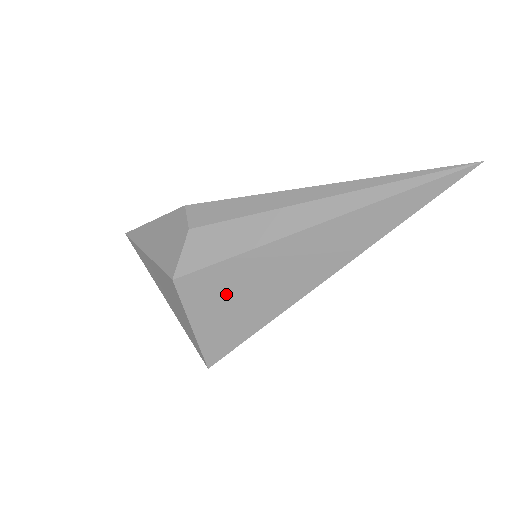
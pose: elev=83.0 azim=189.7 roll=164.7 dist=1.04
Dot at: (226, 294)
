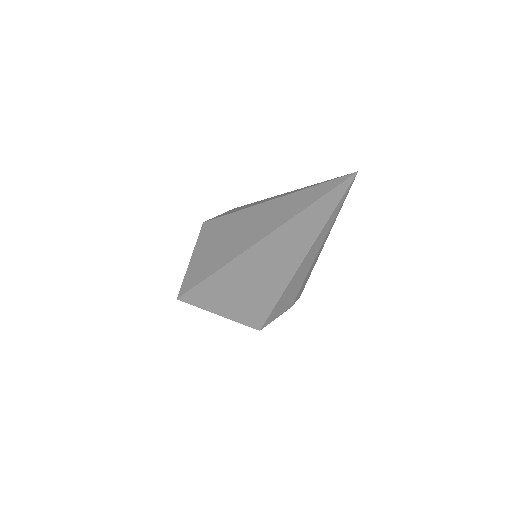
Dot at: (213, 240)
